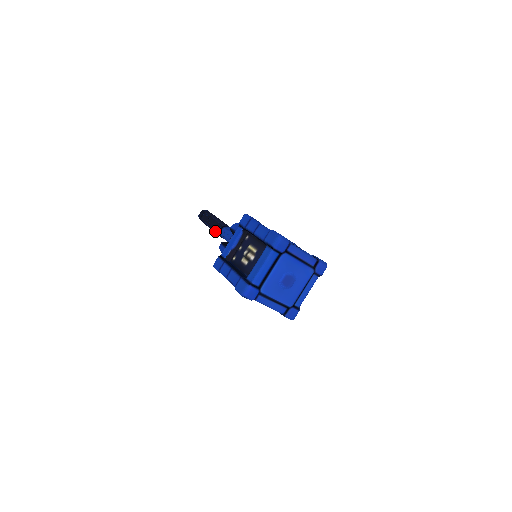
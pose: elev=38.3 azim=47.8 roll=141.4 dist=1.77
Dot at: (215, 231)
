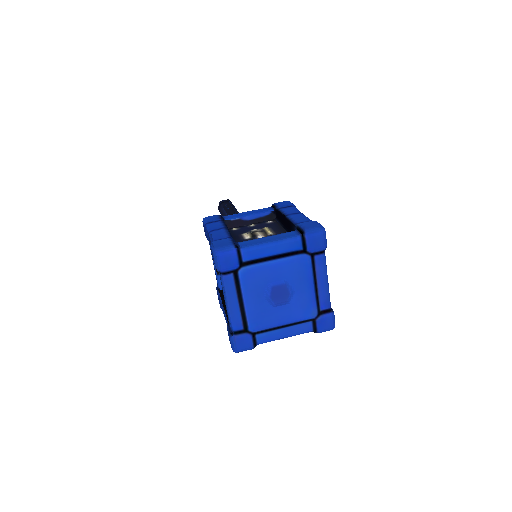
Dot at: occluded
